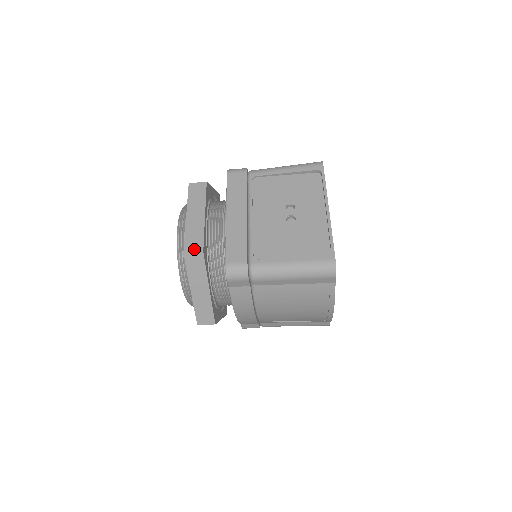
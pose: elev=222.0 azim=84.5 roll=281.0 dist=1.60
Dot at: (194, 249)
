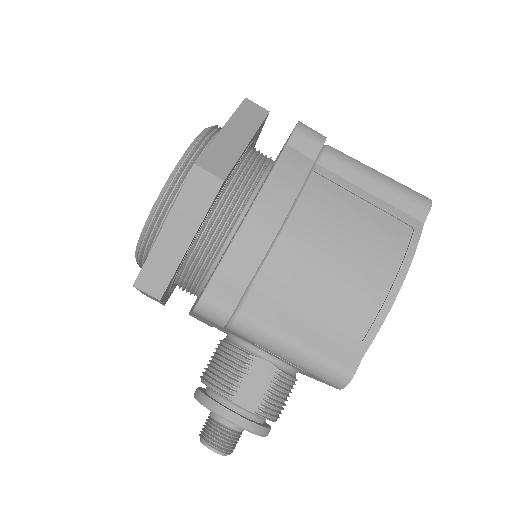
Dot at: (258, 107)
